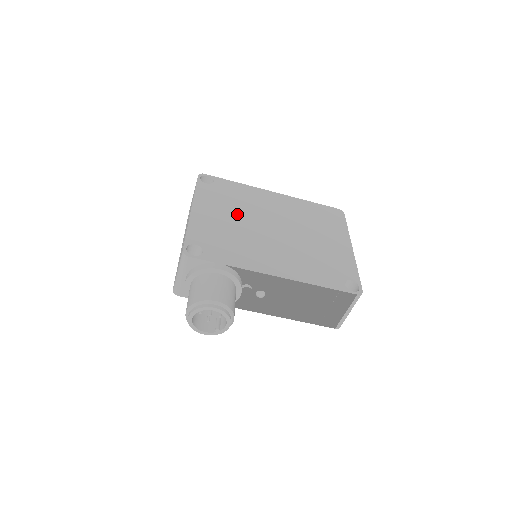
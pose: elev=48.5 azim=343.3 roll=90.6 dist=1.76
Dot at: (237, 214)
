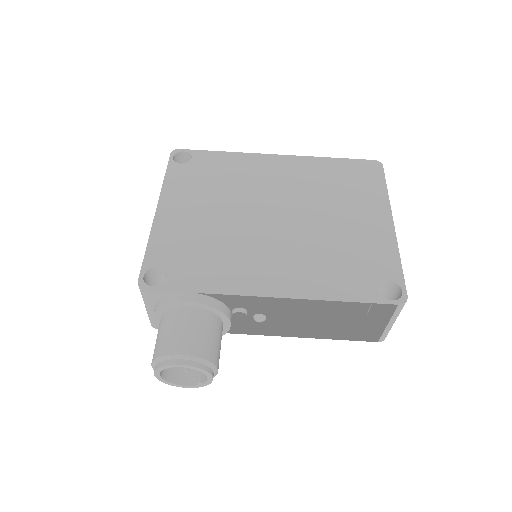
Dot at: (221, 204)
